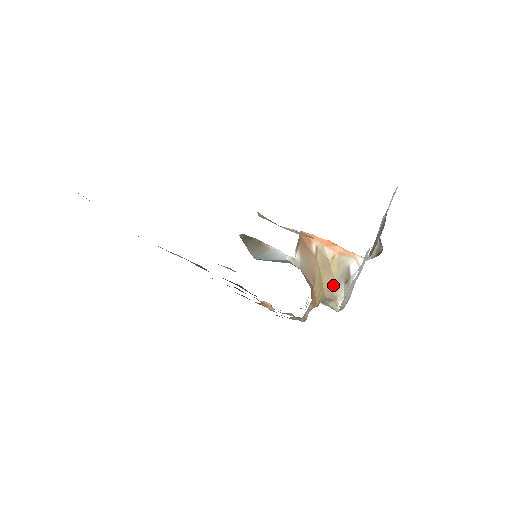
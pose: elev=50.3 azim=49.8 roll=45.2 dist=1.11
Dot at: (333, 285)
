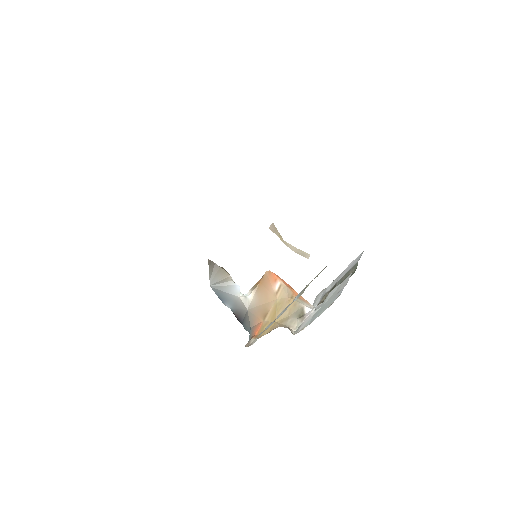
Dot at: (287, 318)
